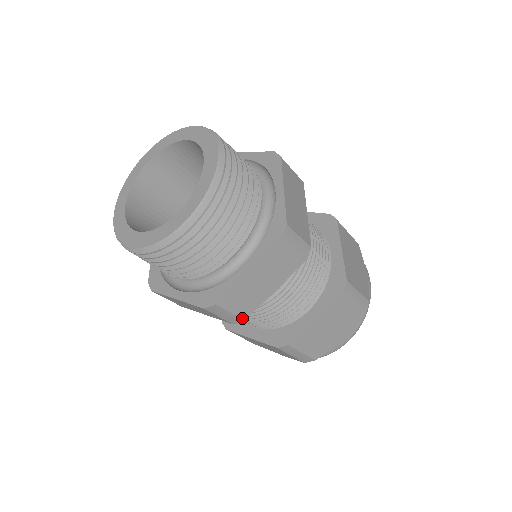
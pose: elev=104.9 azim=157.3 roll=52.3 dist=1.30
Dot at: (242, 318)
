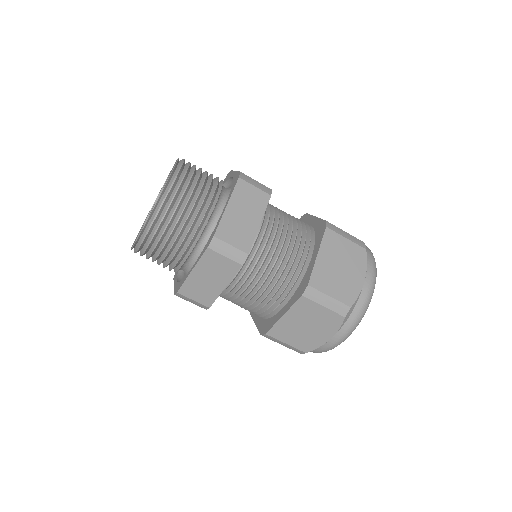
Dot at: (245, 252)
